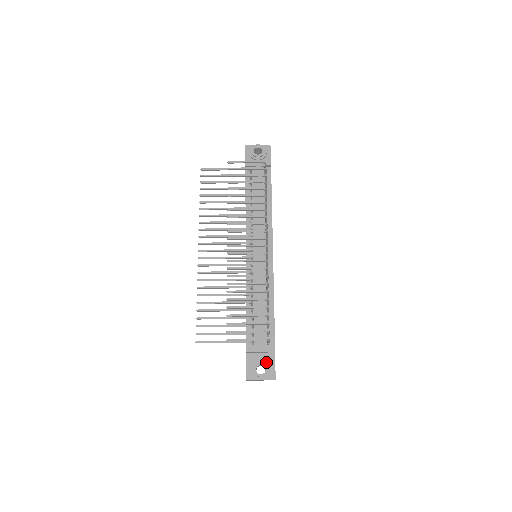
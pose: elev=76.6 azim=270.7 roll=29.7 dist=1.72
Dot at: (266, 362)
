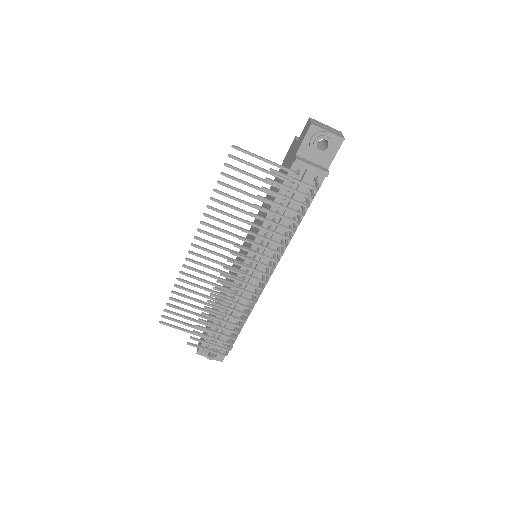
Dot at: (220, 350)
